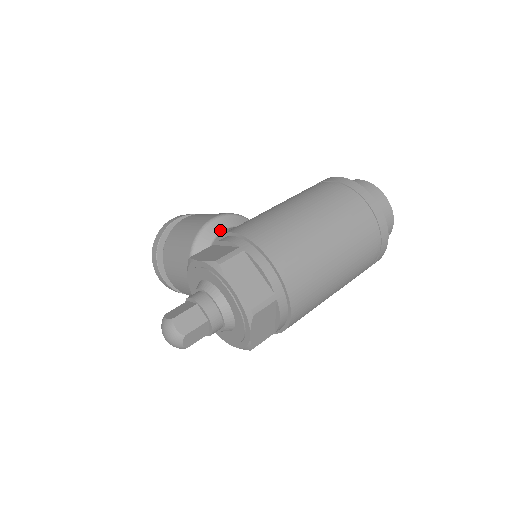
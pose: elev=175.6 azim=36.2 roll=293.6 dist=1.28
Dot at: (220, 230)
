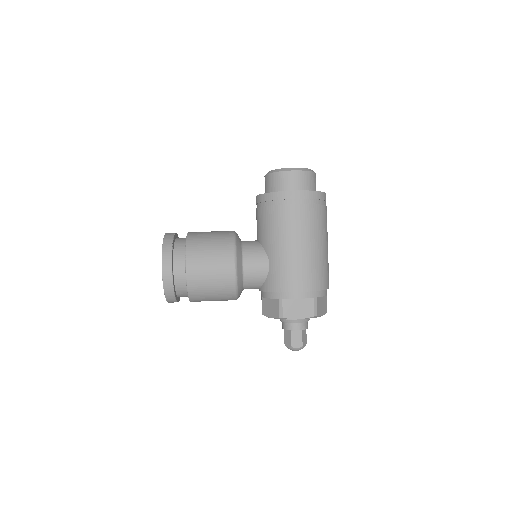
Dot at: (242, 269)
